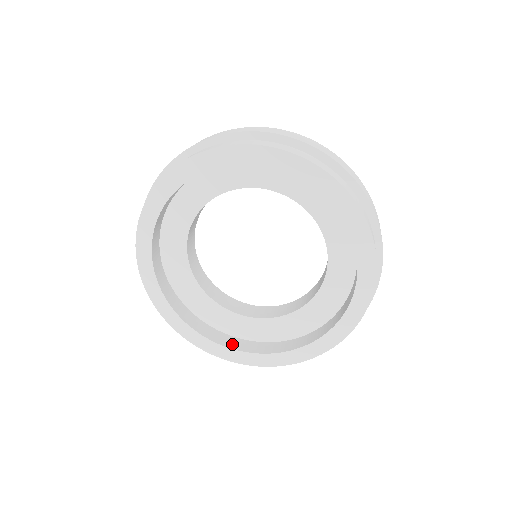
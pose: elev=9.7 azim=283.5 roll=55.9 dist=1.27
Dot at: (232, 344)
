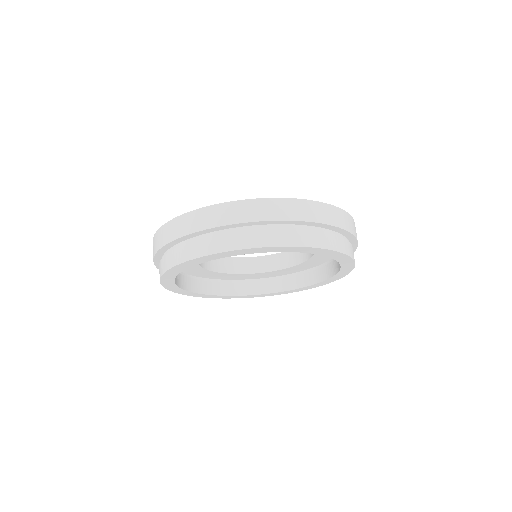
Dot at: (223, 291)
